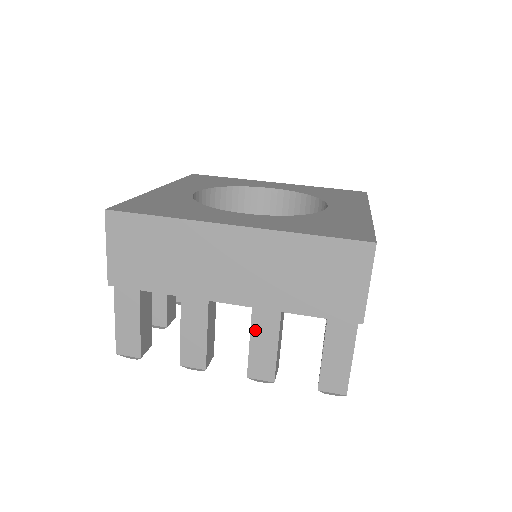
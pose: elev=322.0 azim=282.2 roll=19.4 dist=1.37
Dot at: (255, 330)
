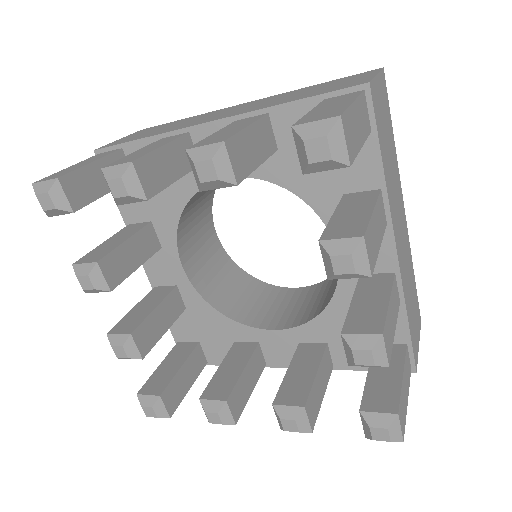
Dot at: (227, 128)
